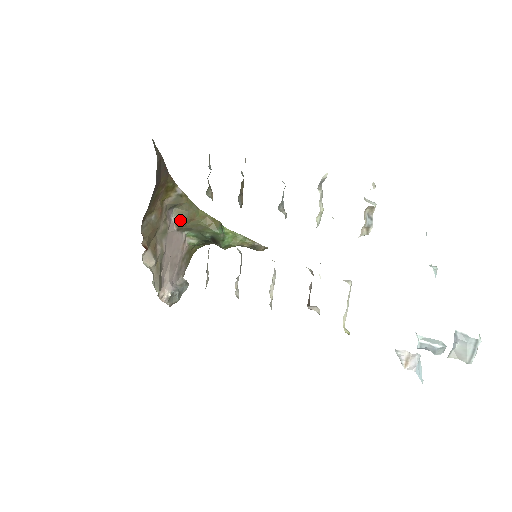
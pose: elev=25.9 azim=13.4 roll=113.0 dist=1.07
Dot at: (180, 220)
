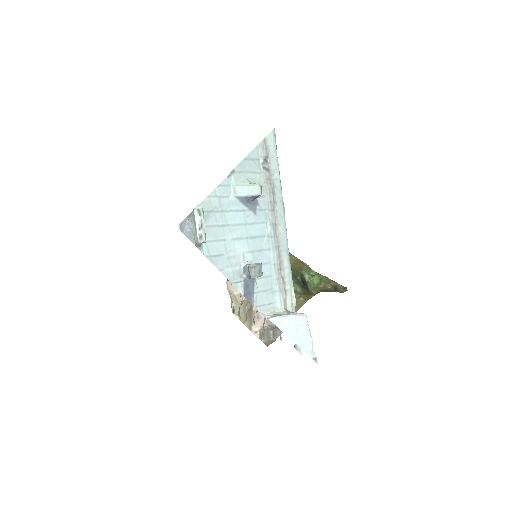
Dot at: occluded
